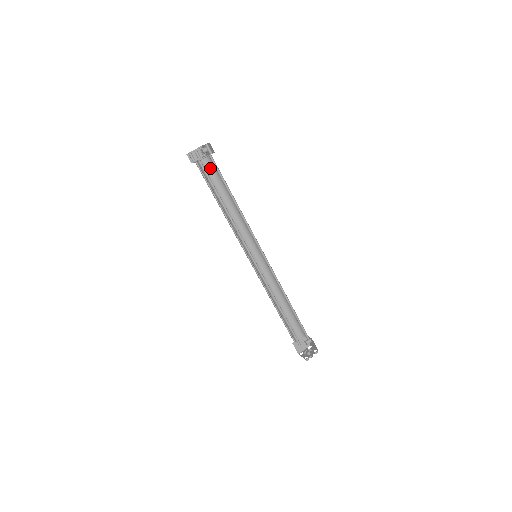
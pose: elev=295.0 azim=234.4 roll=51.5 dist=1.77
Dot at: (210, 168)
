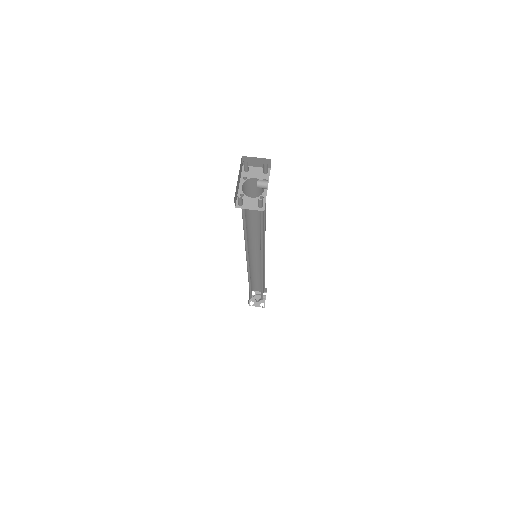
Dot at: (260, 189)
